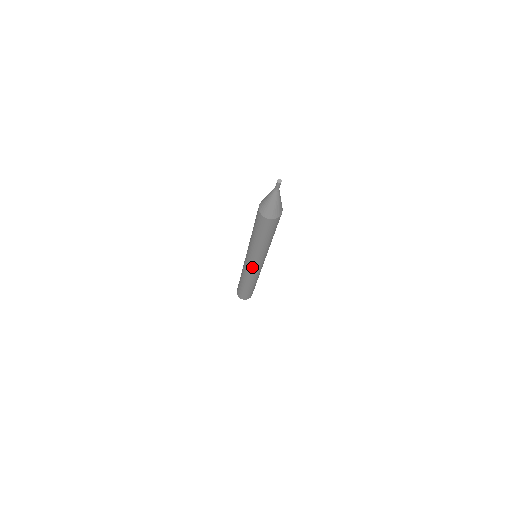
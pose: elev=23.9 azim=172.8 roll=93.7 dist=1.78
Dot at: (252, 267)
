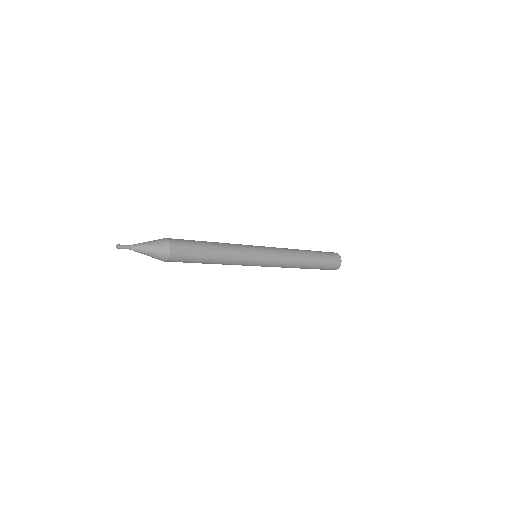
Dot at: occluded
